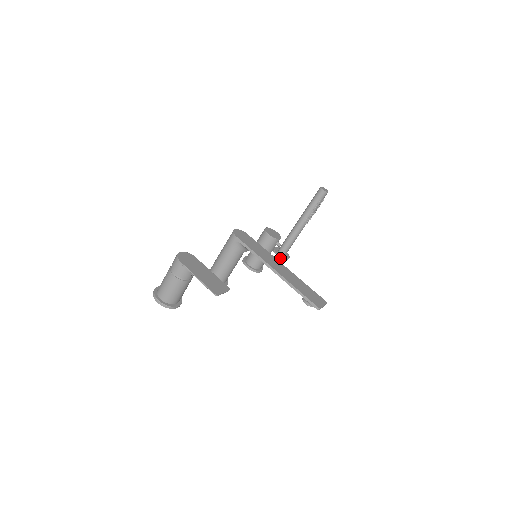
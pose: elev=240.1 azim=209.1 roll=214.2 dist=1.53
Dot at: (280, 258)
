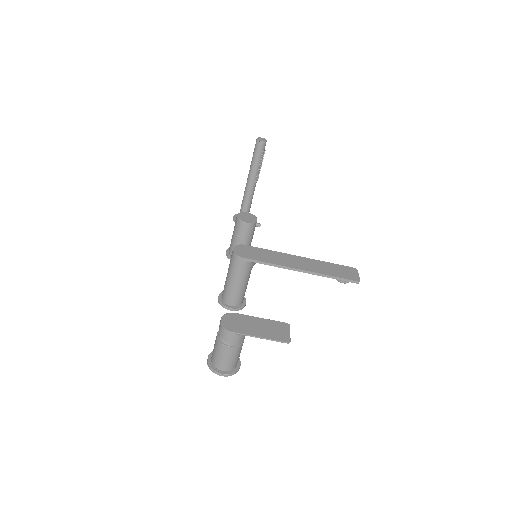
Dot at: occluded
